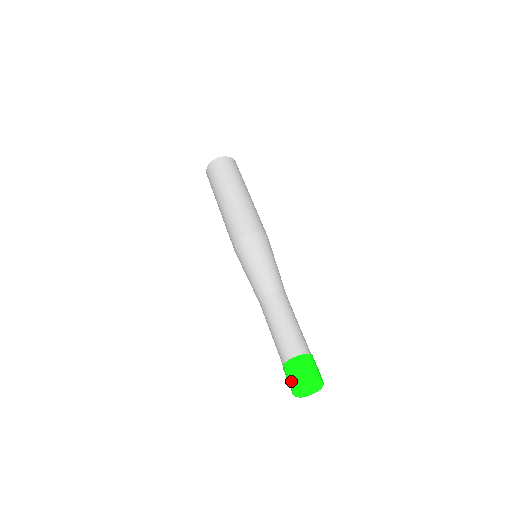
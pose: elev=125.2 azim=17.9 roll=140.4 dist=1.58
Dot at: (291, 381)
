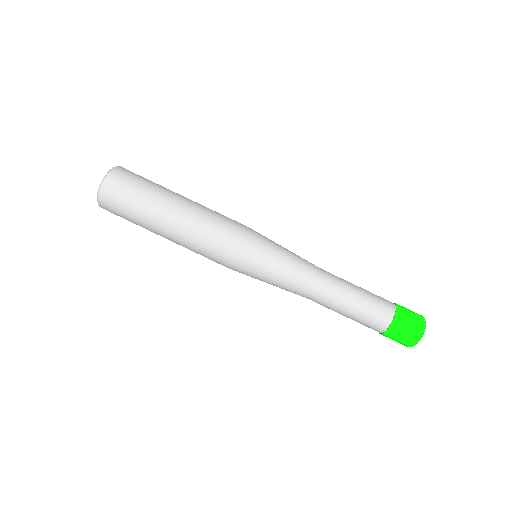
Dot at: (408, 335)
